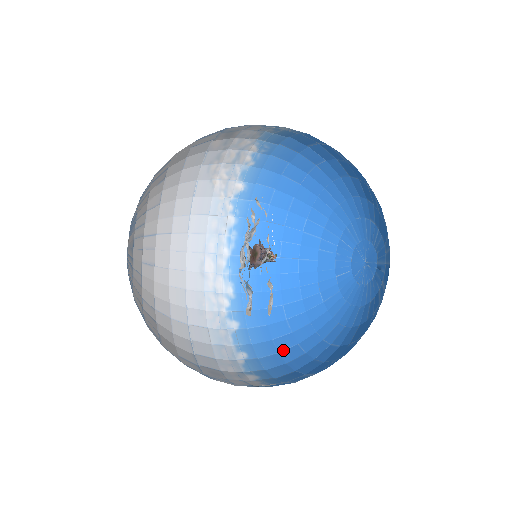
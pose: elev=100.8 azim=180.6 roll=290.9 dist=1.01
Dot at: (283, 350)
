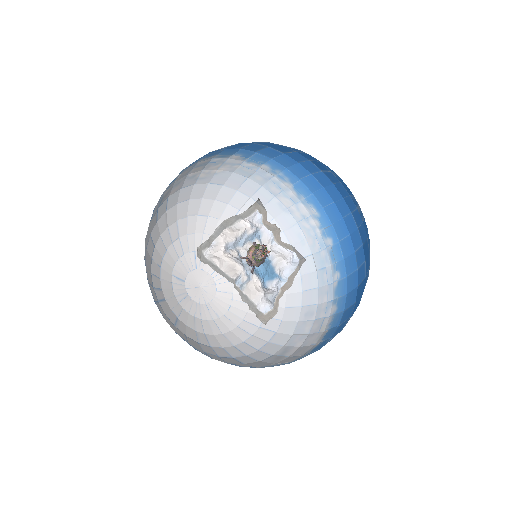
Dot at: (359, 267)
